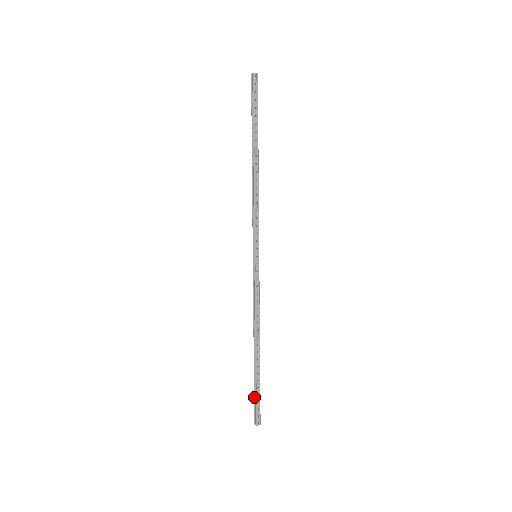
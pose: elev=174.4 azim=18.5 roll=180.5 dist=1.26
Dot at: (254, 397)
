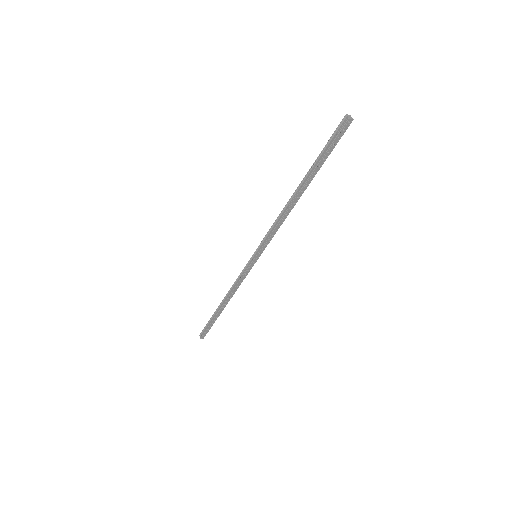
Dot at: (206, 325)
